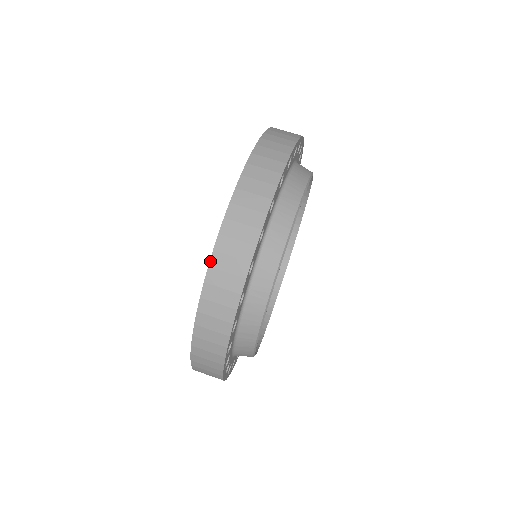
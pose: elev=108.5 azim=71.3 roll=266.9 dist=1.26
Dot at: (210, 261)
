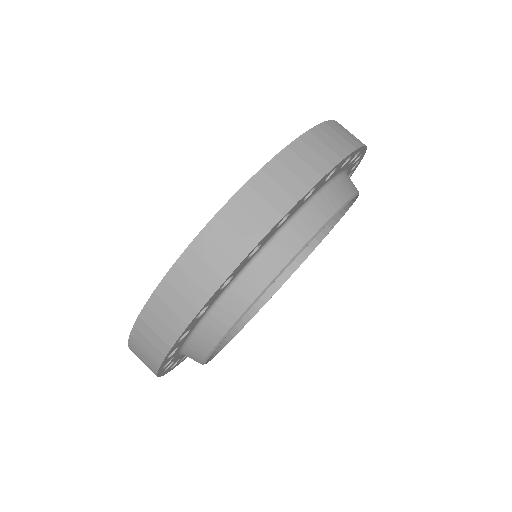
Dot at: (302, 135)
